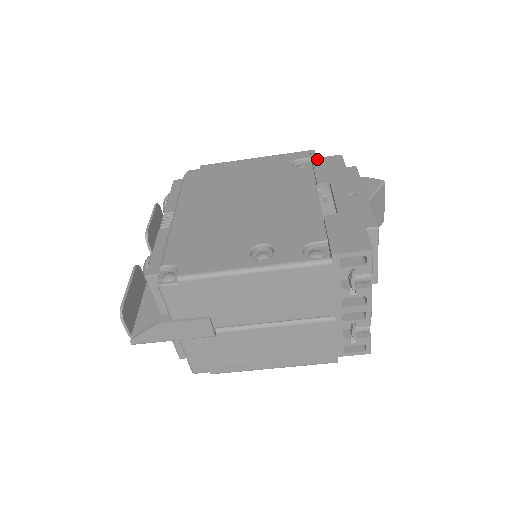
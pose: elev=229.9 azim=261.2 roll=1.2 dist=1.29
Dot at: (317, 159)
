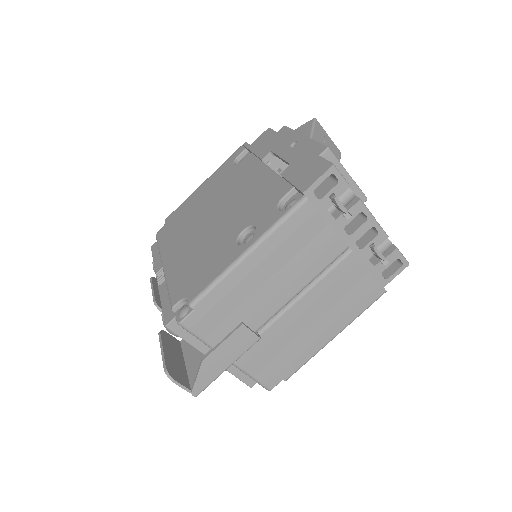
Dot at: (251, 145)
